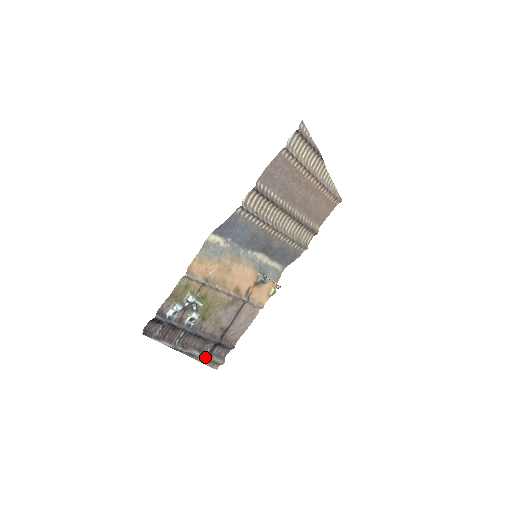
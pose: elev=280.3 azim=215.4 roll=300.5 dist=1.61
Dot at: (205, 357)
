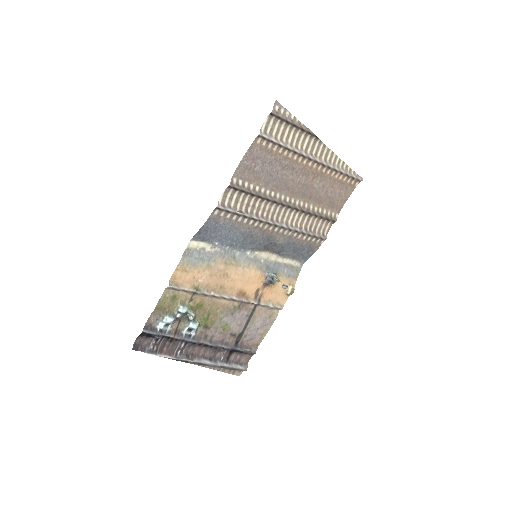
Dot at: (219, 365)
